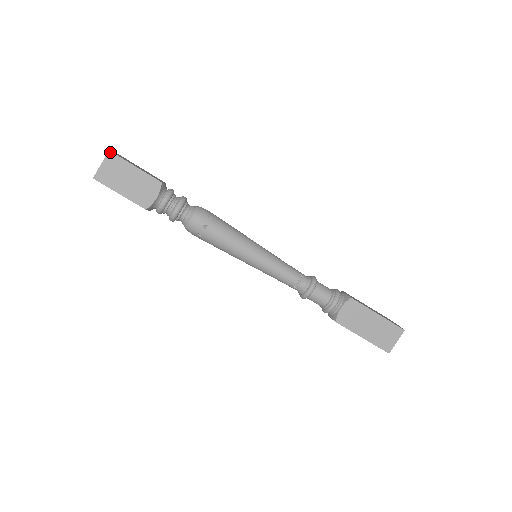
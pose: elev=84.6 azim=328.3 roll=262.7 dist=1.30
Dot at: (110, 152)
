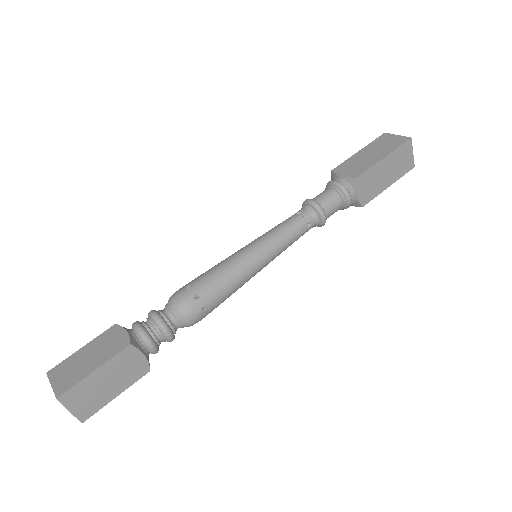
Dot at: (59, 398)
